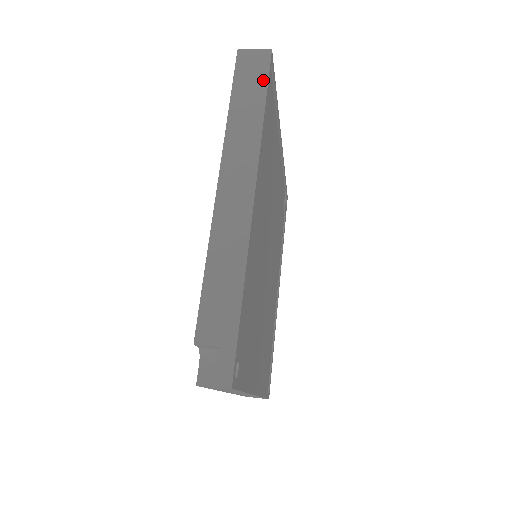
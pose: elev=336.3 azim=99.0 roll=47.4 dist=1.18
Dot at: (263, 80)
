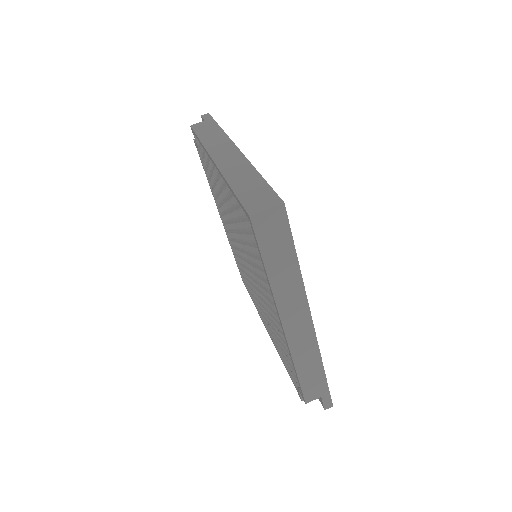
Dot at: (287, 237)
